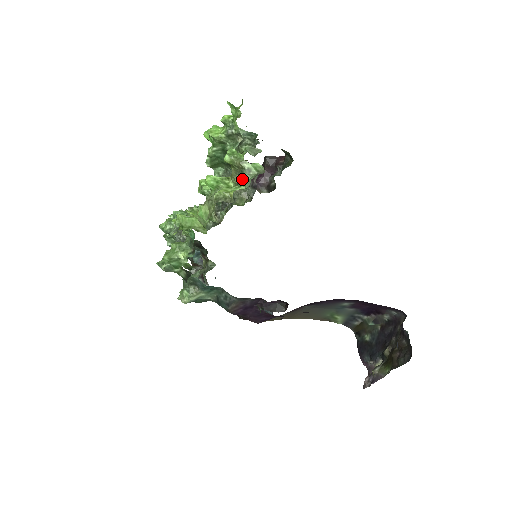
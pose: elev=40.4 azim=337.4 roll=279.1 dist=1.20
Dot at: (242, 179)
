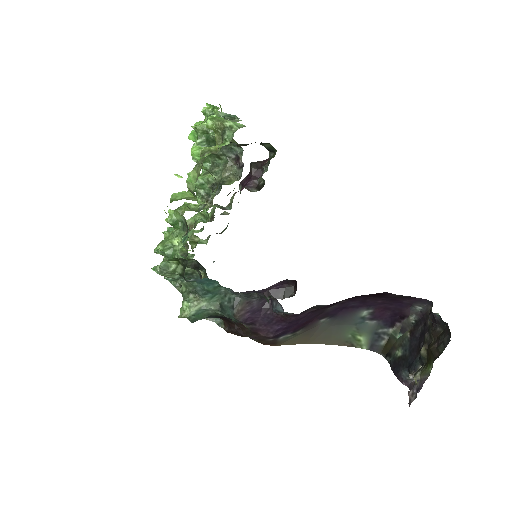
Dot at: (225, 136)
